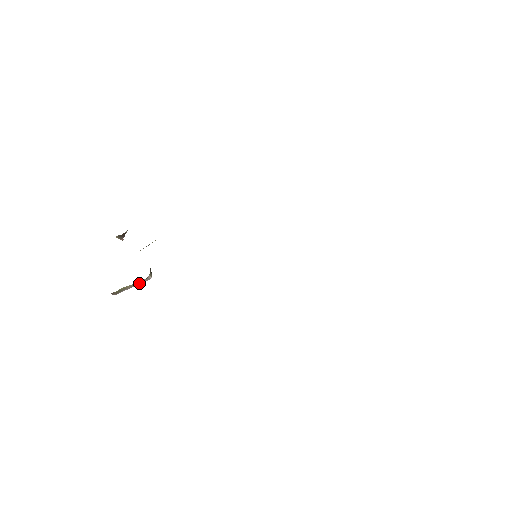
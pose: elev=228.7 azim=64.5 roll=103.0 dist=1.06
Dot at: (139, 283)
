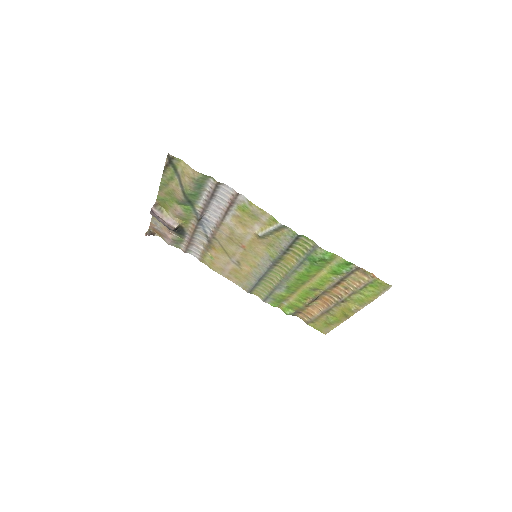
Dot at: (168, 220)
